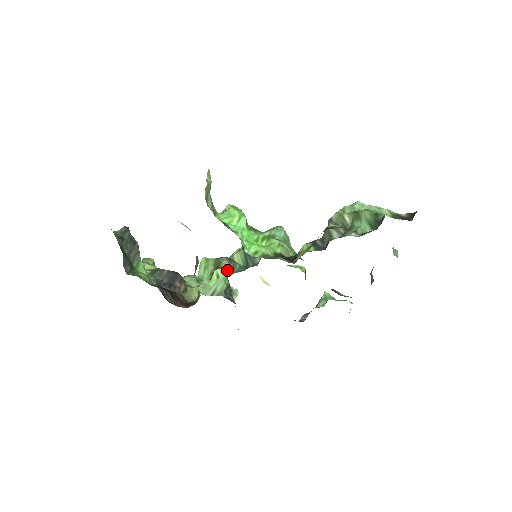
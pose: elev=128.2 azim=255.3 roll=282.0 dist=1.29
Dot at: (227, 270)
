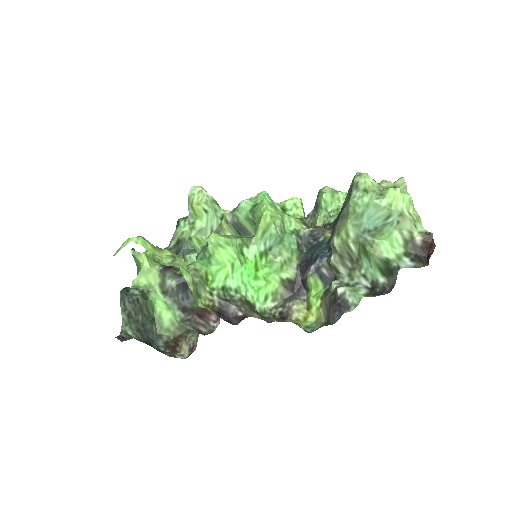
Dot at: occluded
